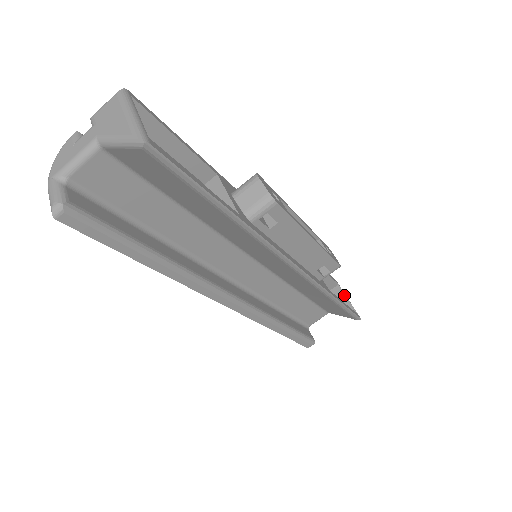
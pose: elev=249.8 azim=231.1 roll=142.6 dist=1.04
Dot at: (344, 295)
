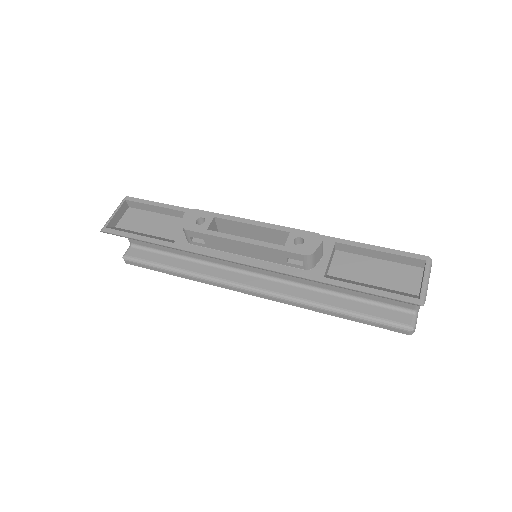
Dot at: (423, 274)
